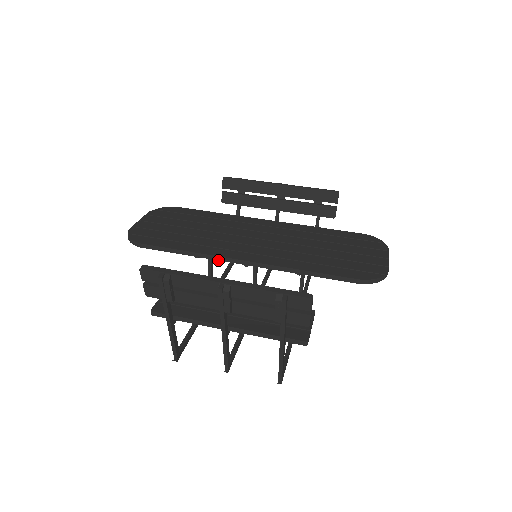
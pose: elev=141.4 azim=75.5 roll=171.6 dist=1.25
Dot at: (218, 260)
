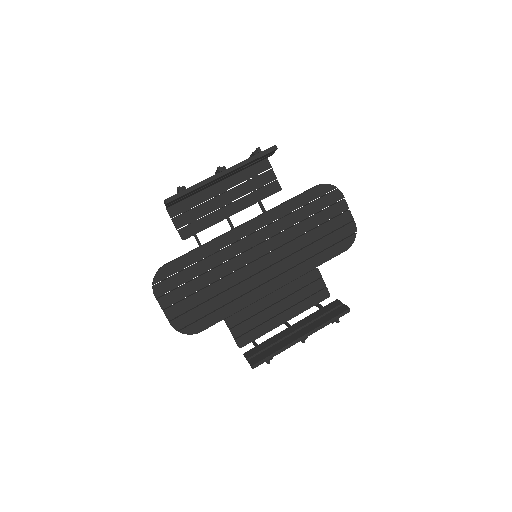
Dot at: occluded
